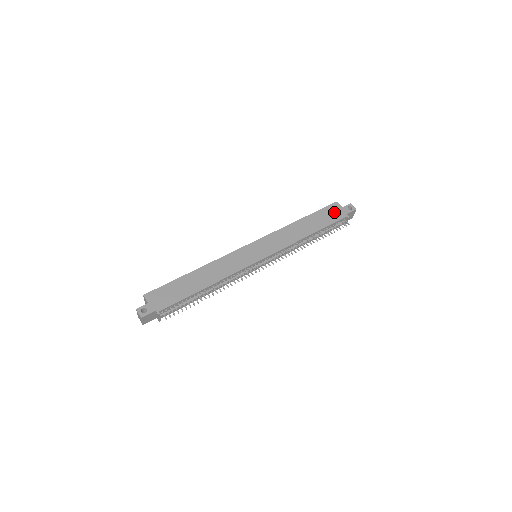
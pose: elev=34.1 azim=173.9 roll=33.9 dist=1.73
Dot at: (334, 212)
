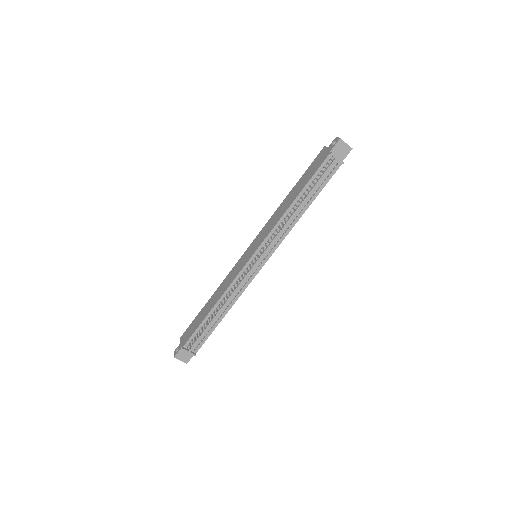
Dot at: (318, 160)
